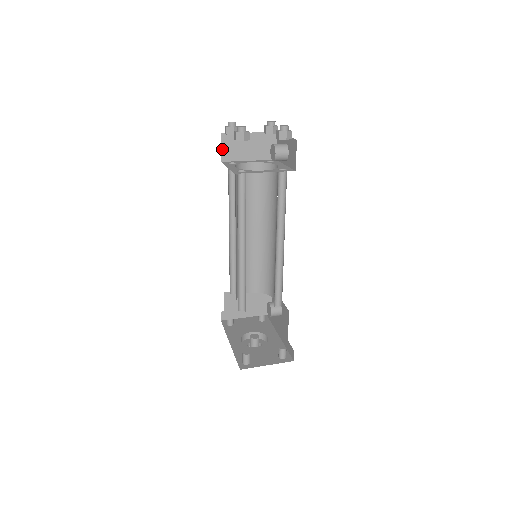
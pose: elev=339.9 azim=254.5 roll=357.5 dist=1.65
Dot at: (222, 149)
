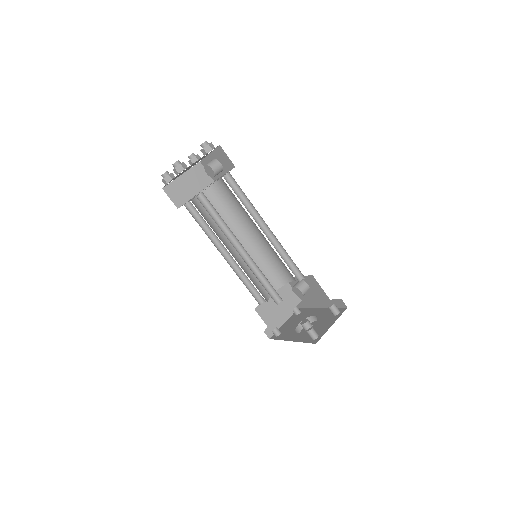
Dot at: (171, 199)
